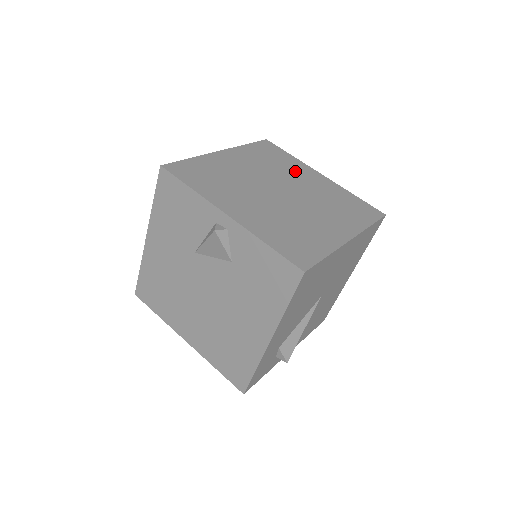
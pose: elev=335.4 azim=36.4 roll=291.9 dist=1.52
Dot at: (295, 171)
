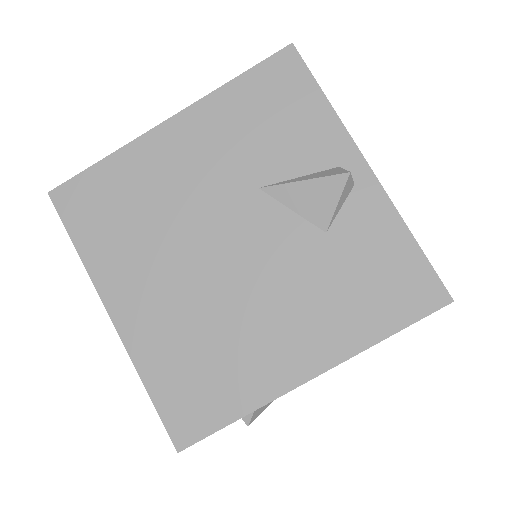
Dot at: occluded
